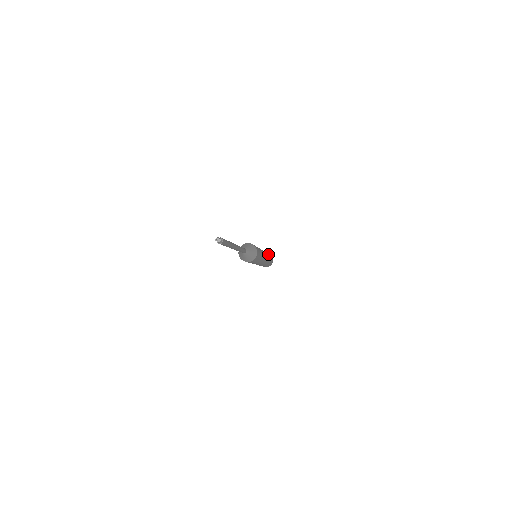
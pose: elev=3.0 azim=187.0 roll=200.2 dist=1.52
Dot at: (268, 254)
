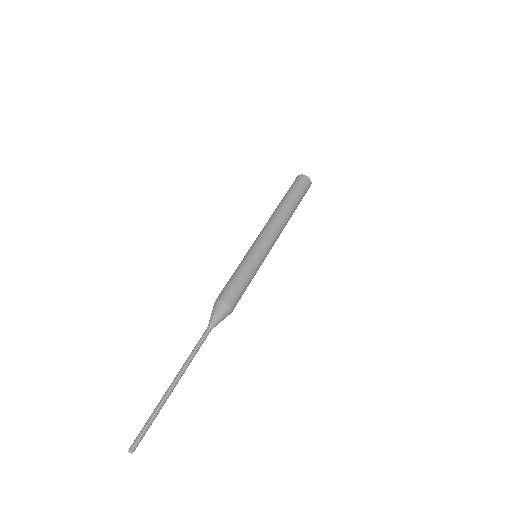
Dot at: (289, 205)
